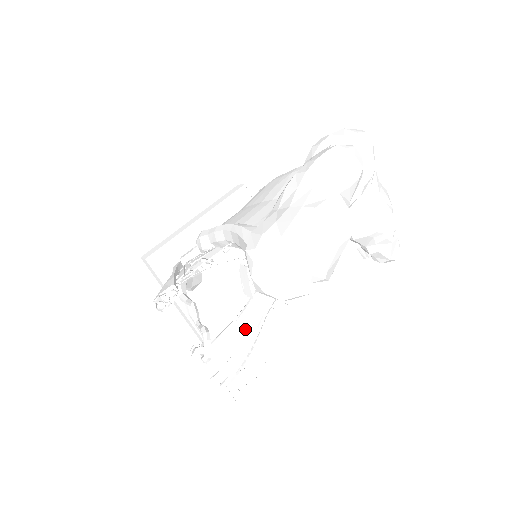
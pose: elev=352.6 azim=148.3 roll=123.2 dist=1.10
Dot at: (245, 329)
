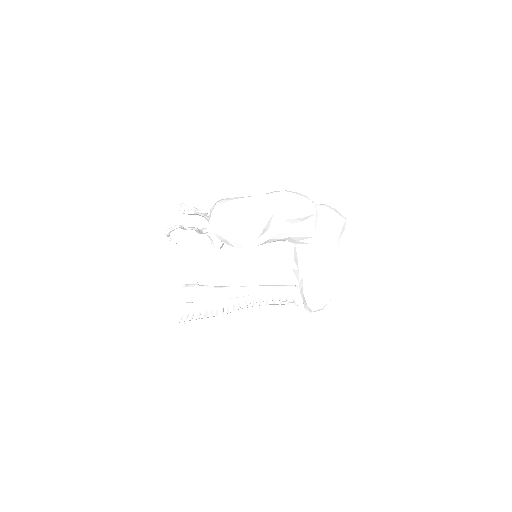
Dot at: (220, 294)
